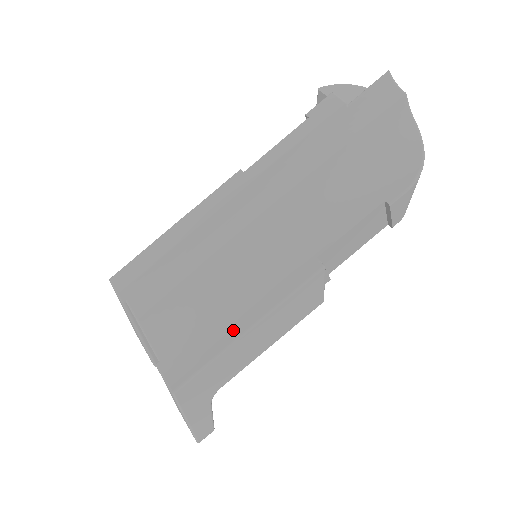
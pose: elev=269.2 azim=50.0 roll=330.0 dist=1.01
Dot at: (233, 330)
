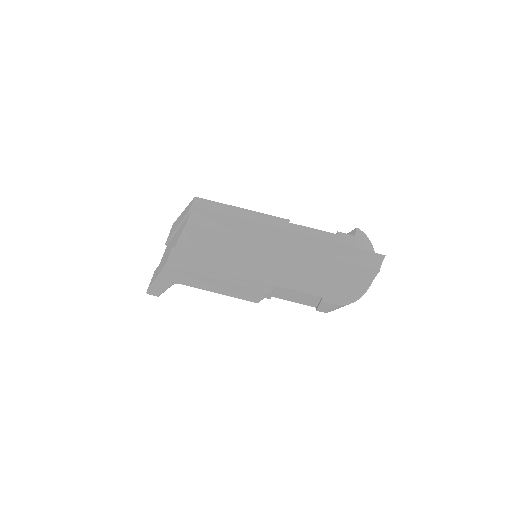
Dot at: (214, 271)
